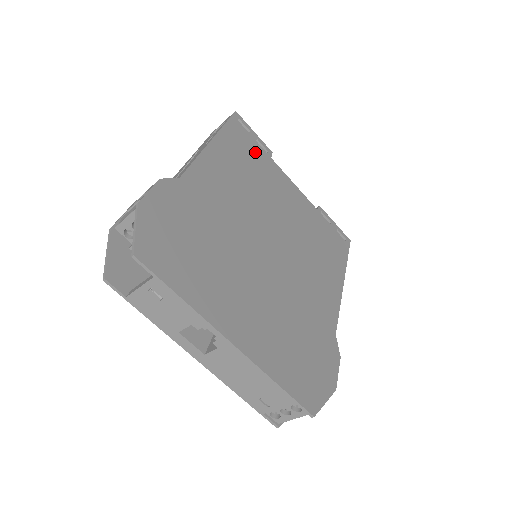
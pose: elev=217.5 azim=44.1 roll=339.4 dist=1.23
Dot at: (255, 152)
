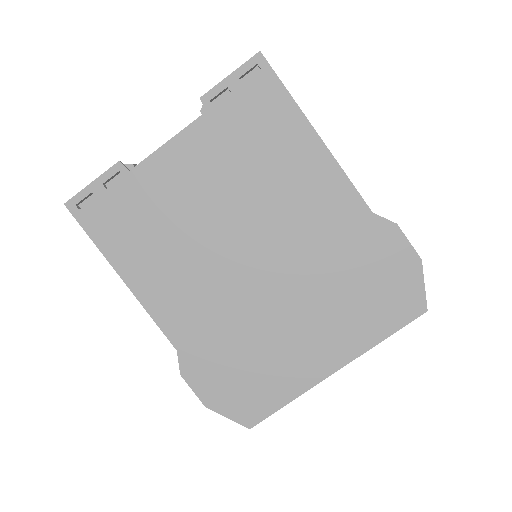
Dot at: (125, 203)
